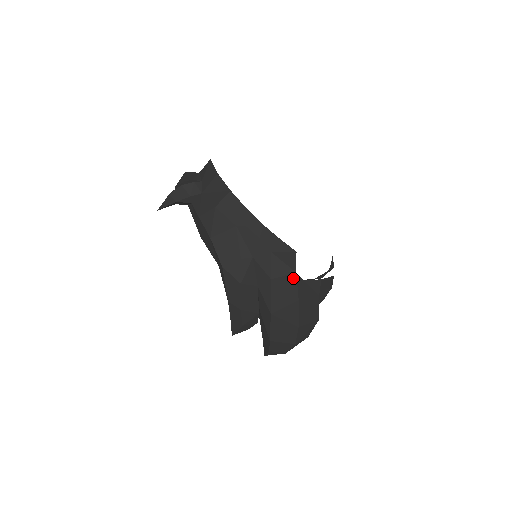
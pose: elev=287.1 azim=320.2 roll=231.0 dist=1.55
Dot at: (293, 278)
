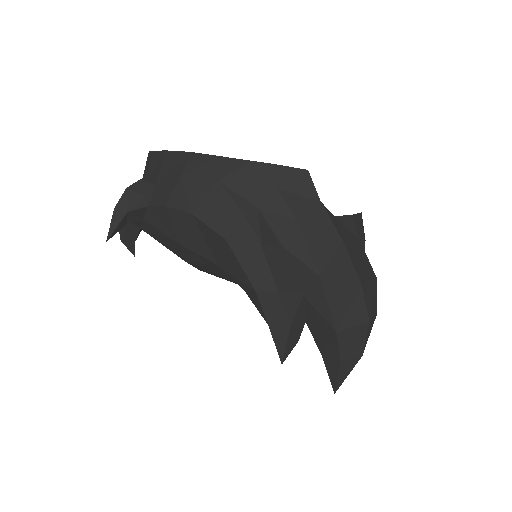
Dot at: (321, 211)
